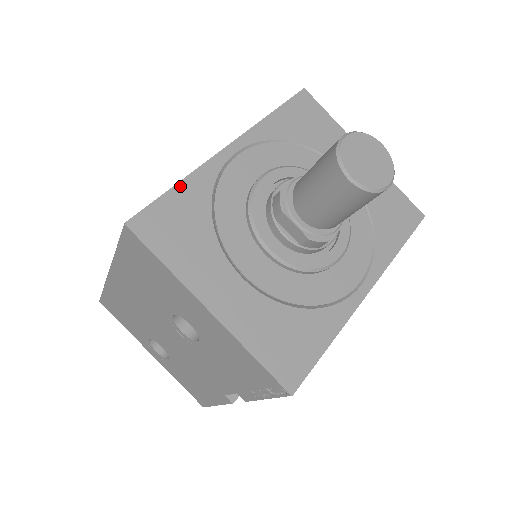
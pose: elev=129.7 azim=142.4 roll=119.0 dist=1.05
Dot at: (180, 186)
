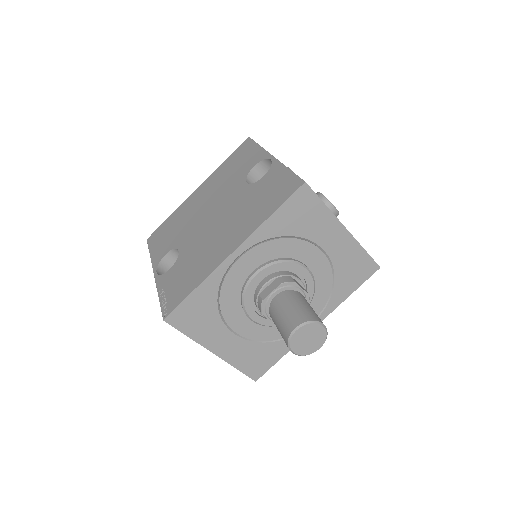
Dot at: (197, 290)
